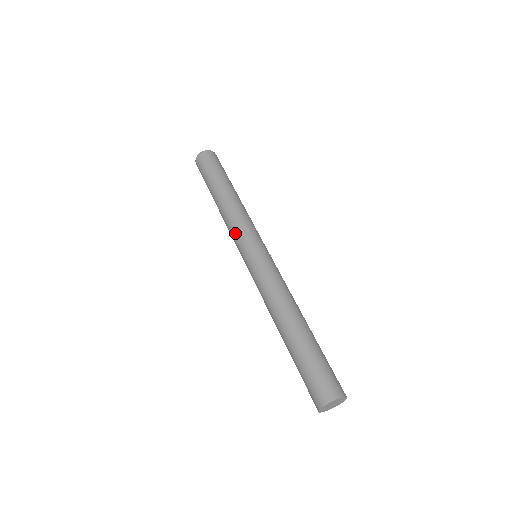
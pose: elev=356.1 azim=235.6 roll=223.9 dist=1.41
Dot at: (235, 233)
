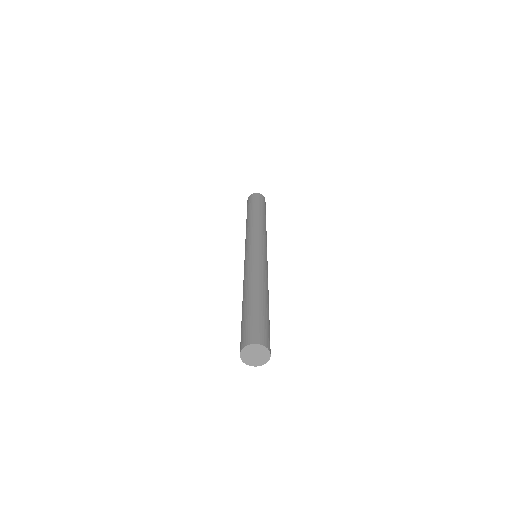
Dot at: (245, 242)
